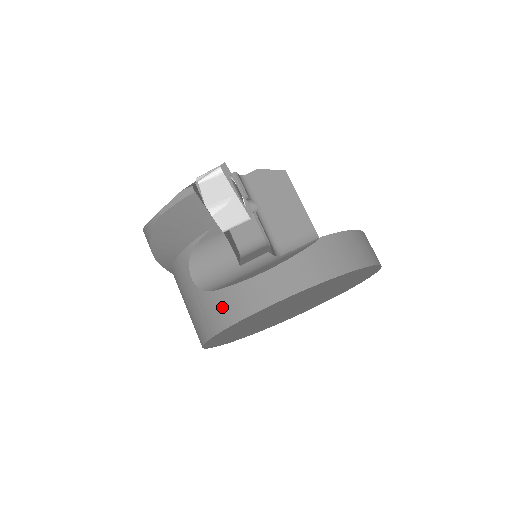
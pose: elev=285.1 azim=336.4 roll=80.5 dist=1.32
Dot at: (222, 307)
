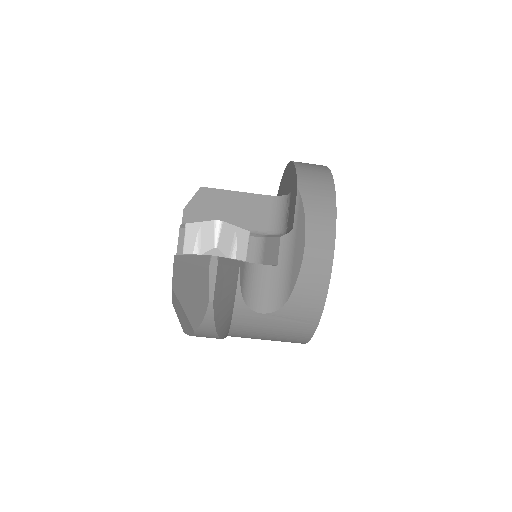
Dot at: (307, 298)
